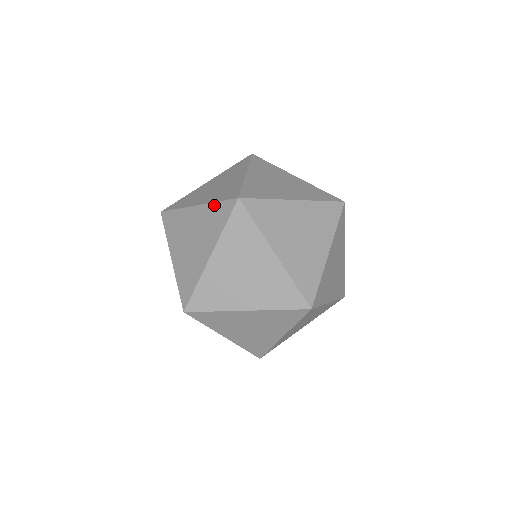
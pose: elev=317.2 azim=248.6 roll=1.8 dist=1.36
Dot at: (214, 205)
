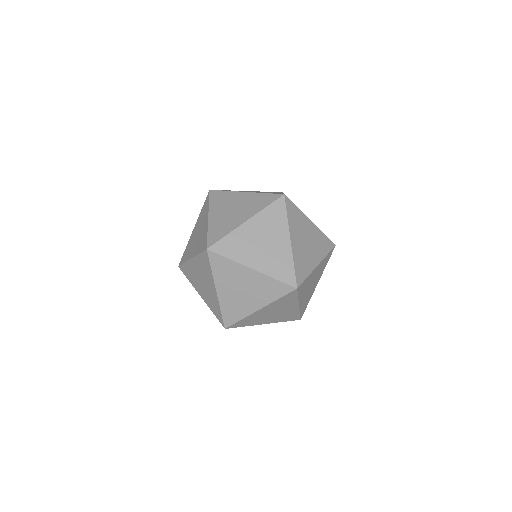
Dot at: (201, 211)
